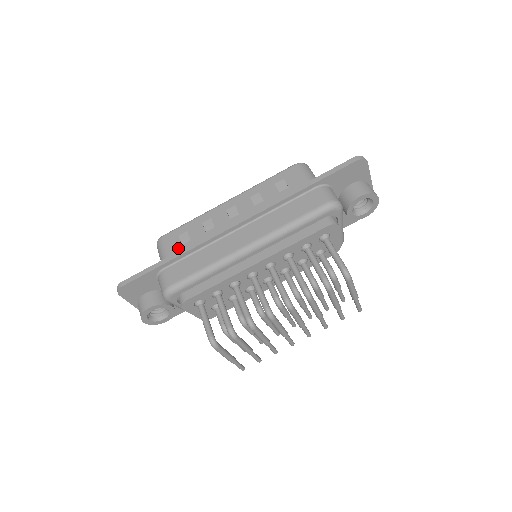
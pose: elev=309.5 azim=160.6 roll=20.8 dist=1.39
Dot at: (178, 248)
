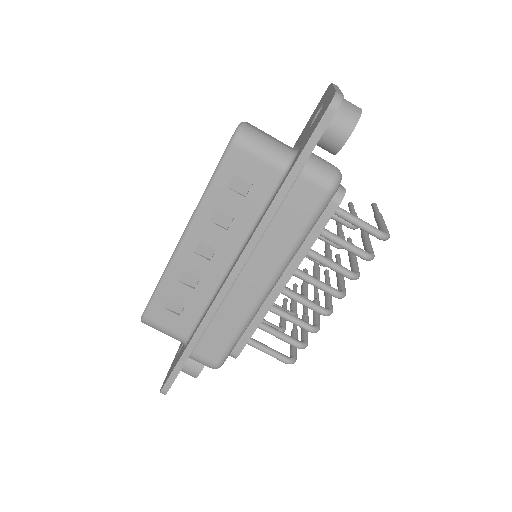
Dot at: (179, 321)
